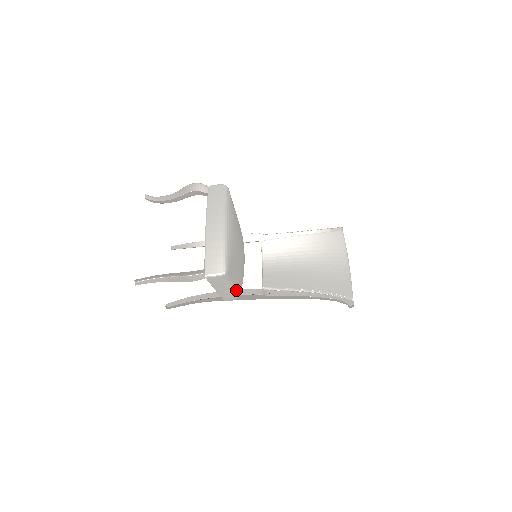
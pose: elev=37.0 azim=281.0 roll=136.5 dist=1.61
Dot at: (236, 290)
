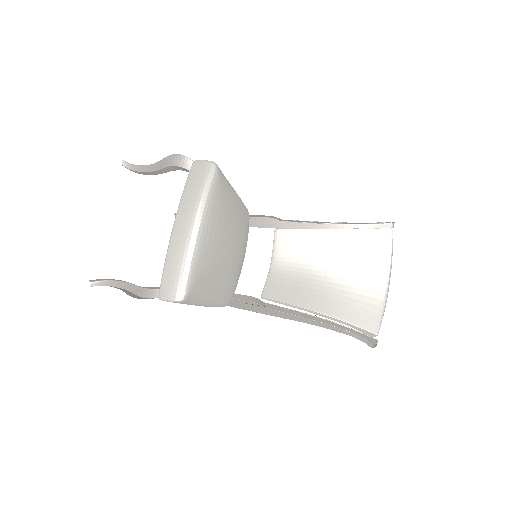
Dot at: (217, 303)
